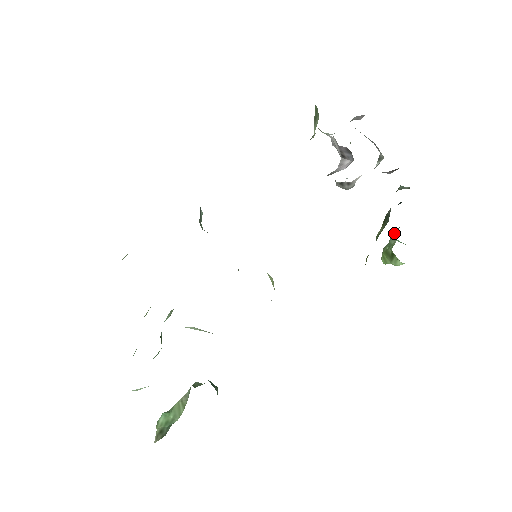
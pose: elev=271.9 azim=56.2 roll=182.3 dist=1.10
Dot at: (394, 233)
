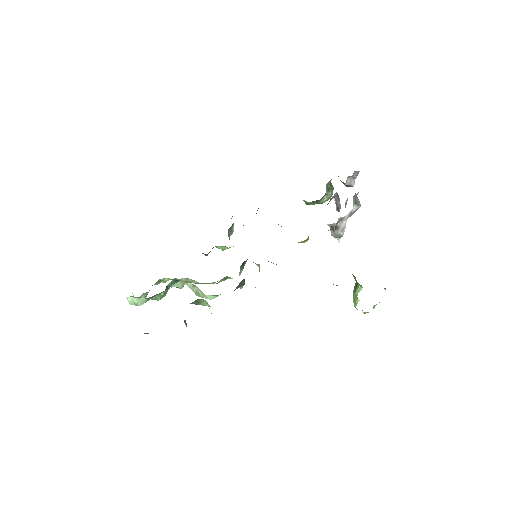
Dot at: occluded
